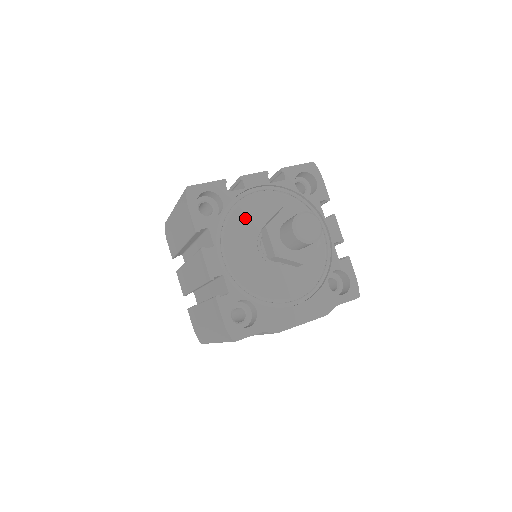
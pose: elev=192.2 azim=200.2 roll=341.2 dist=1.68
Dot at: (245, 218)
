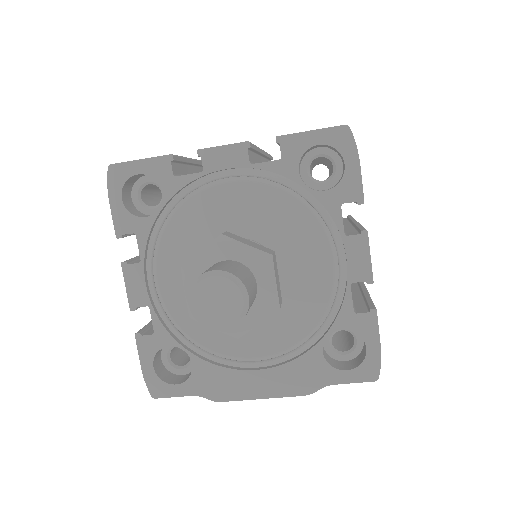
Dot at: (196, 223)
